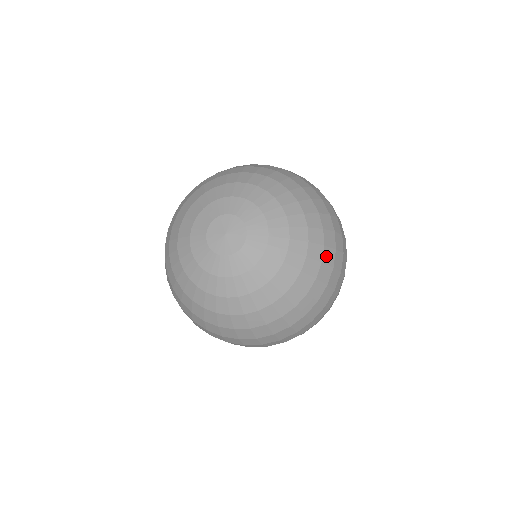
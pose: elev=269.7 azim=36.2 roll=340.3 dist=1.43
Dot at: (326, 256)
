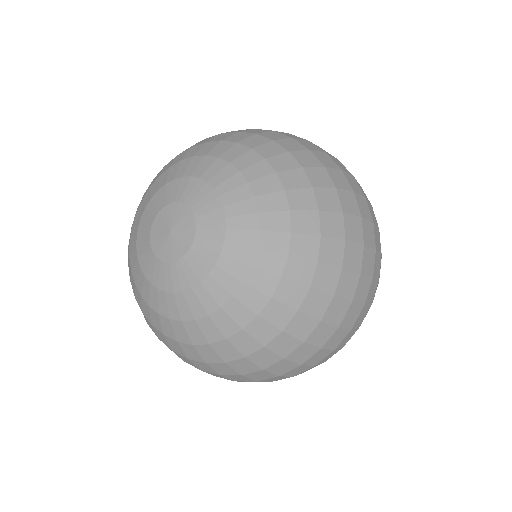
Dot at: (296, 325)
